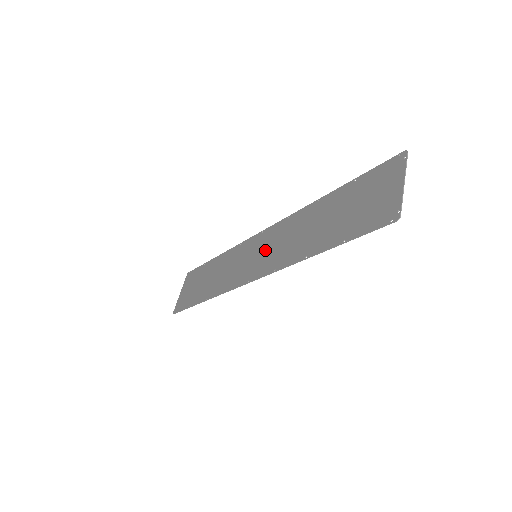
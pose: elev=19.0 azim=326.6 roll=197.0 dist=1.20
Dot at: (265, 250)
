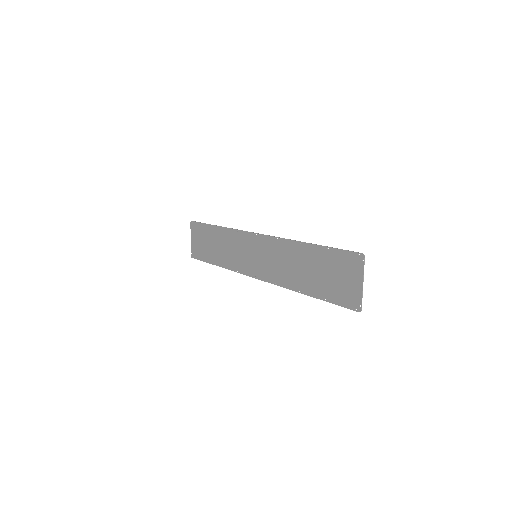
Dot at: (263, 257)
